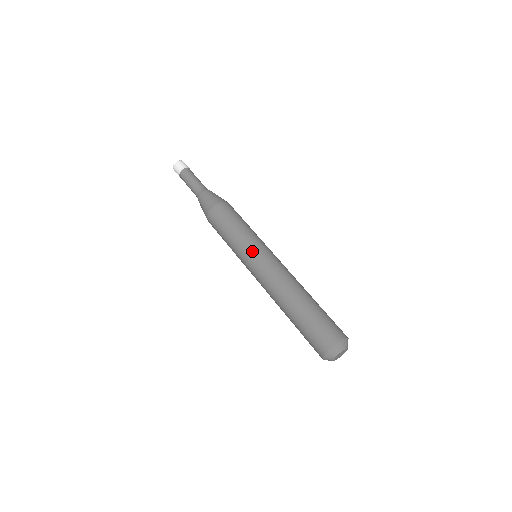
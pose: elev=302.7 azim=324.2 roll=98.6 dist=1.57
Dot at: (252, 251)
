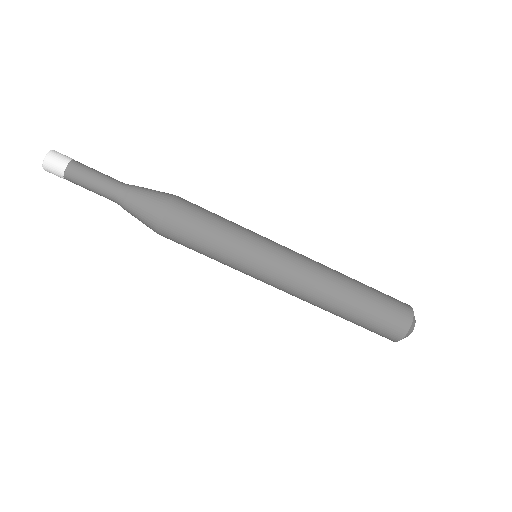
Dot at: (252, 272)
